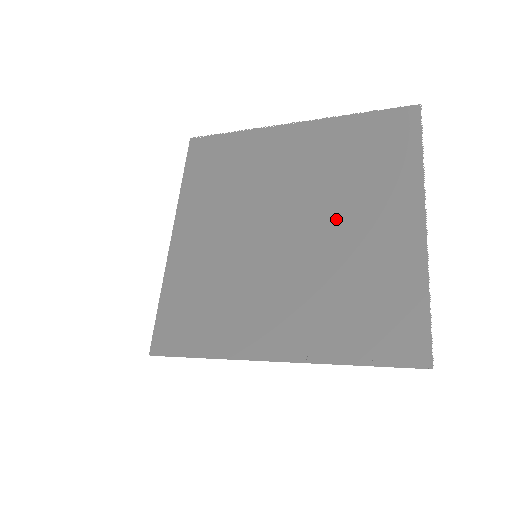
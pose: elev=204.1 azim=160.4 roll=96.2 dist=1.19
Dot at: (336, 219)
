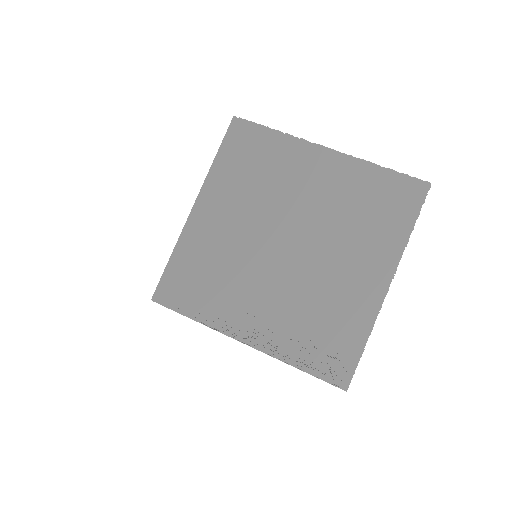
Dot at: (327, 254)
